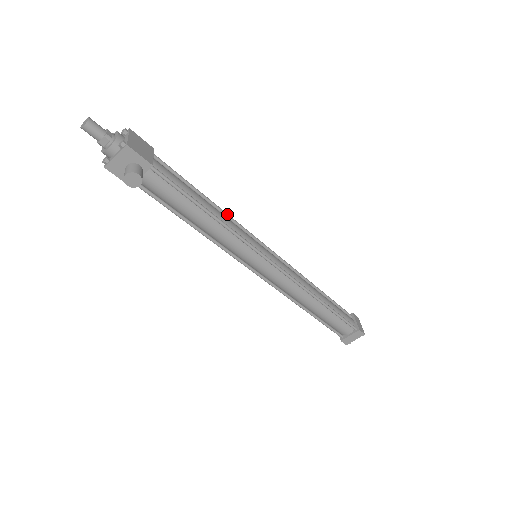
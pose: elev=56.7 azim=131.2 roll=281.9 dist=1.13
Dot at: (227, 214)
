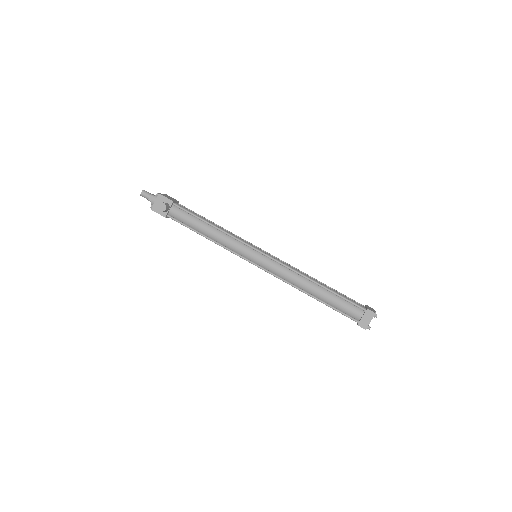
Dot at: (230, 232)
